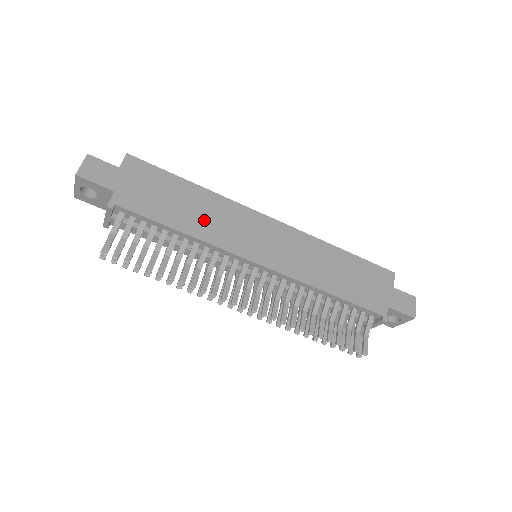
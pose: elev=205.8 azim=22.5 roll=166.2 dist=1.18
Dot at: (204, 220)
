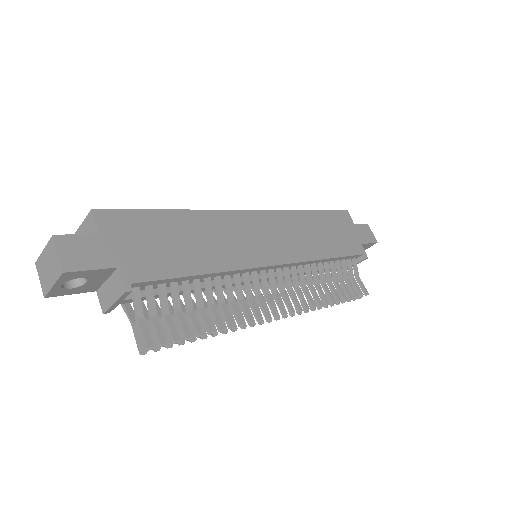
Dot at: (212, 247)
